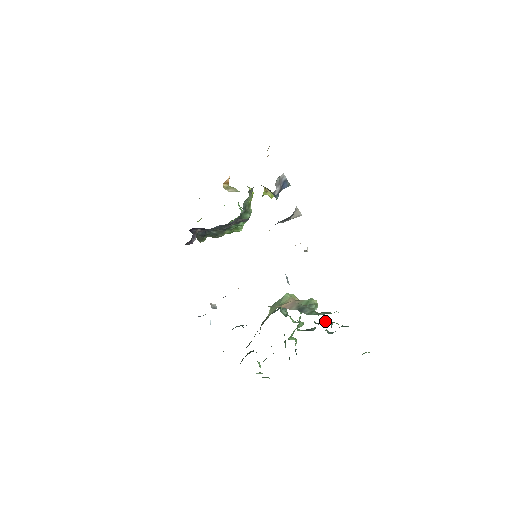
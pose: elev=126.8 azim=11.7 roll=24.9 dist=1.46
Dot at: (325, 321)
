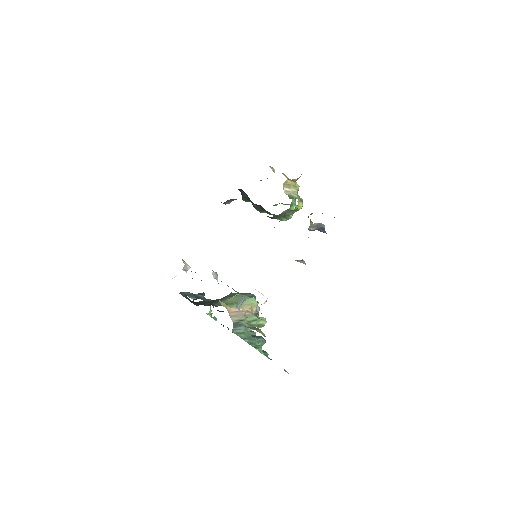
Dot at: (258, 340)
